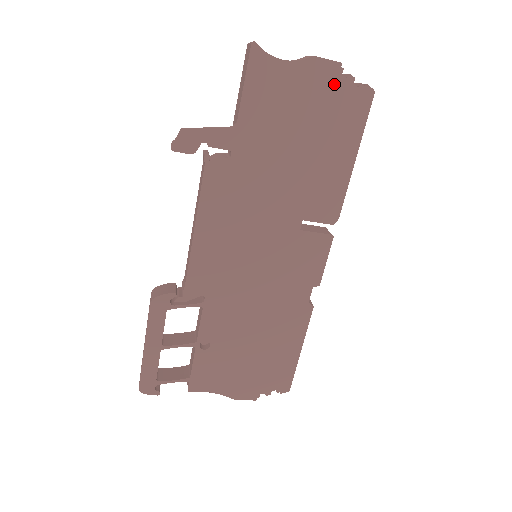
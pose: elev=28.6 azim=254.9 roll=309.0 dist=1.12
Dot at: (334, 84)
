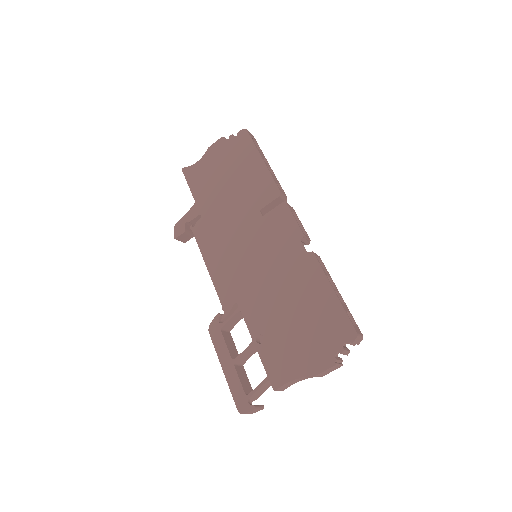
Dot at: (225, 146)
